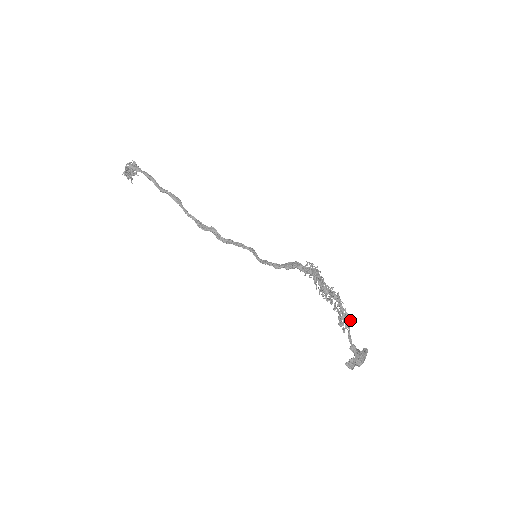
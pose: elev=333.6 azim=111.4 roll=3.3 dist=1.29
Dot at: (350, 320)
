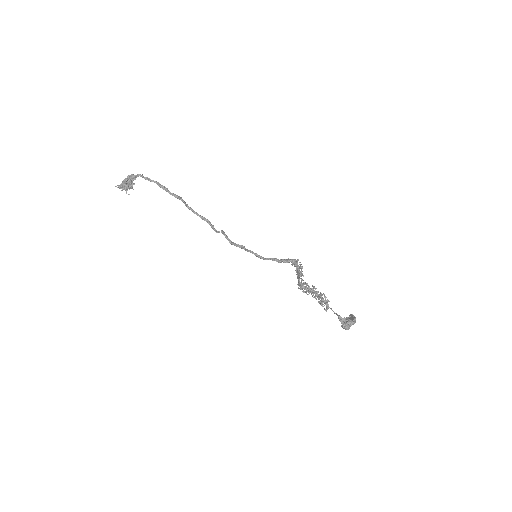
Dot at: occluded
